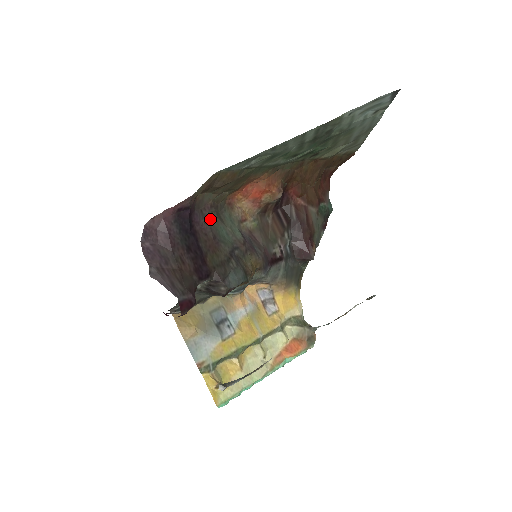
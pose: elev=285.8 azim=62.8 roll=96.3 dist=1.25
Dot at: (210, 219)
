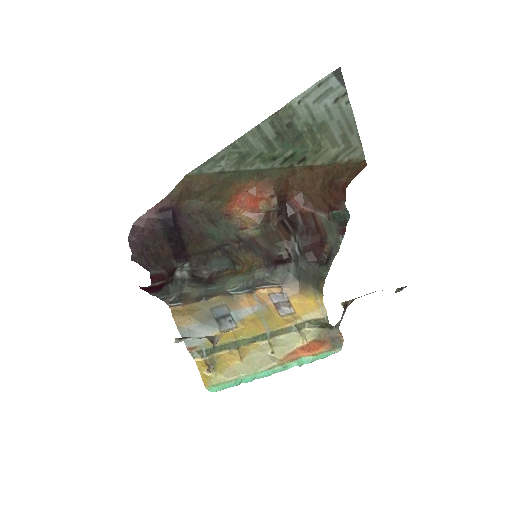
Dot at: (199, 222)
